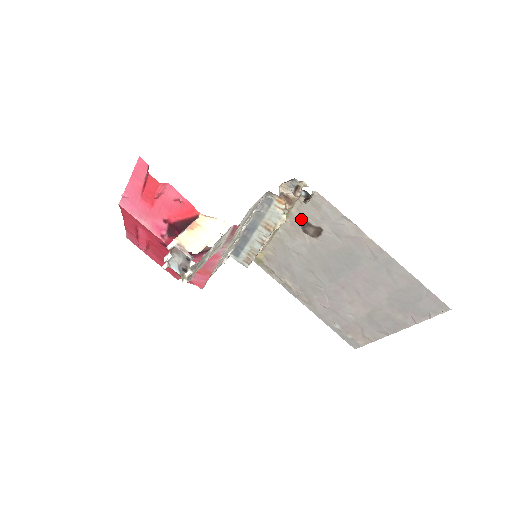
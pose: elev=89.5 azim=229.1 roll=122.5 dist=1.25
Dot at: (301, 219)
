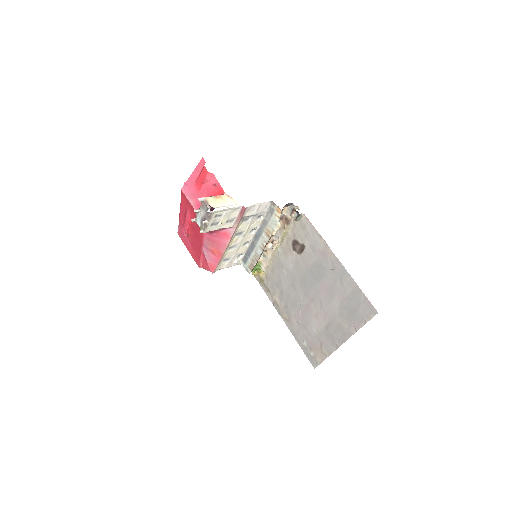
Dot at: (293, 238)
